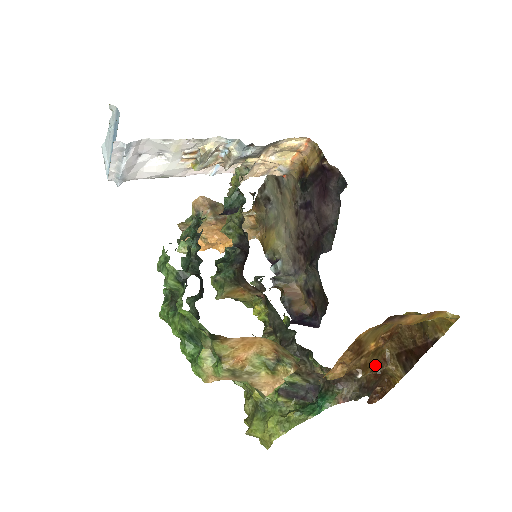
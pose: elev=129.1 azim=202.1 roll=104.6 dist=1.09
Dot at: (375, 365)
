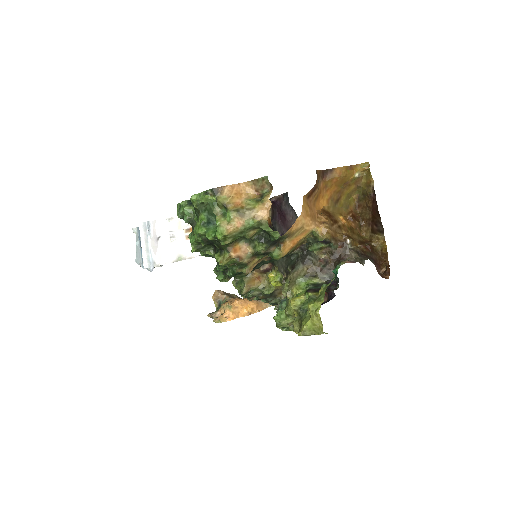
Dot at: (361, 242)
